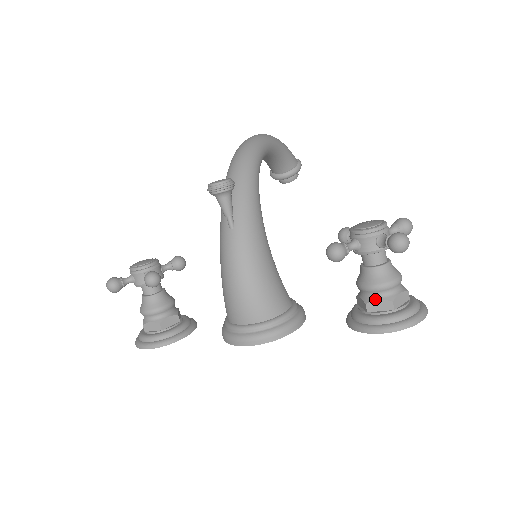
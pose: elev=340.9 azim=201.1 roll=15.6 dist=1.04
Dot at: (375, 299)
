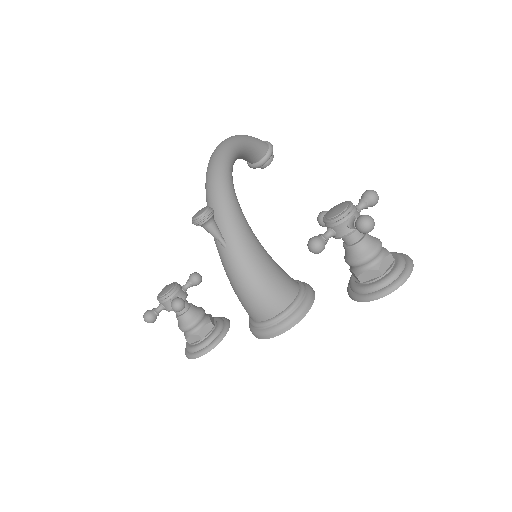
Dot at: (363, 271)
